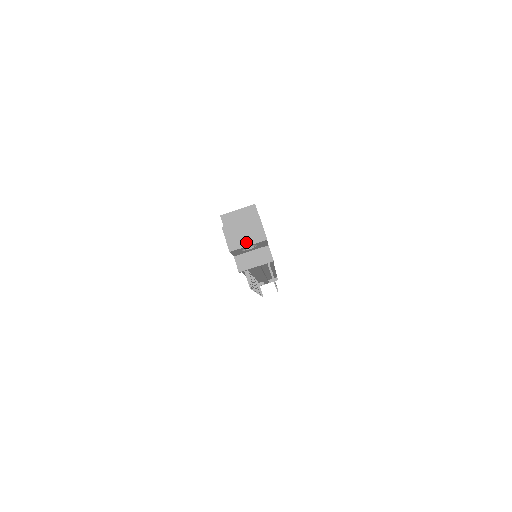
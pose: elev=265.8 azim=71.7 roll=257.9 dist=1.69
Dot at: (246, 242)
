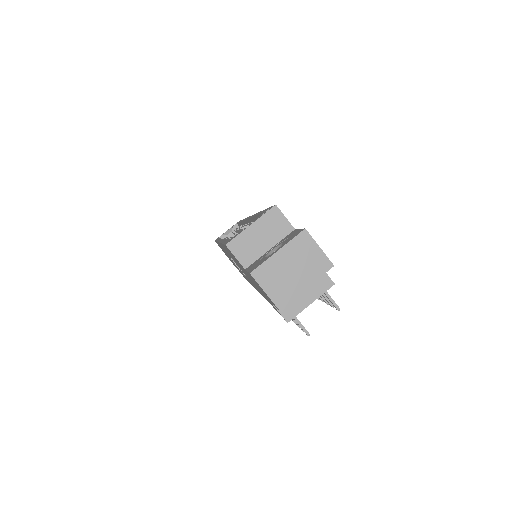
Dot at: (301, 283)
